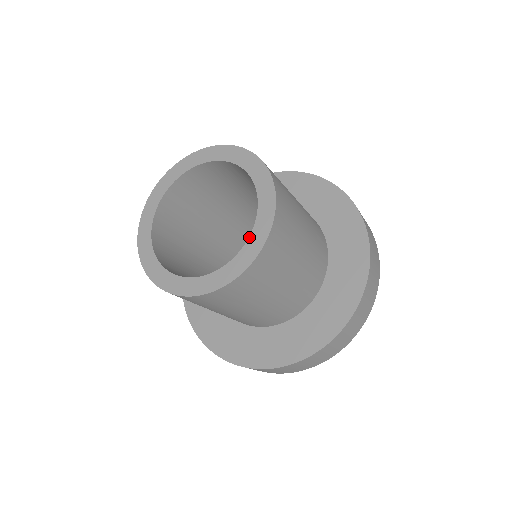
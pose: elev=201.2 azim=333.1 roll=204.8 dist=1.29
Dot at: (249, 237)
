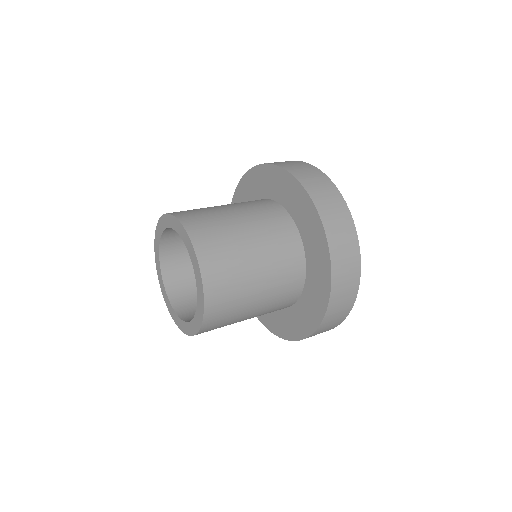
Dot at: (191, 321)
